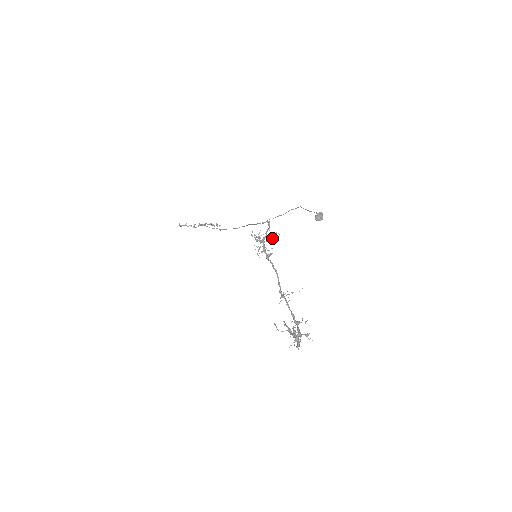
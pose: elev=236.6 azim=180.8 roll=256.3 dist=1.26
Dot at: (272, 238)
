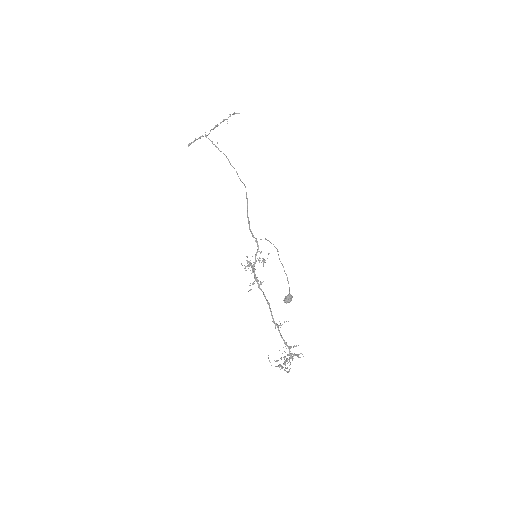
Dot at: (263, 259)
